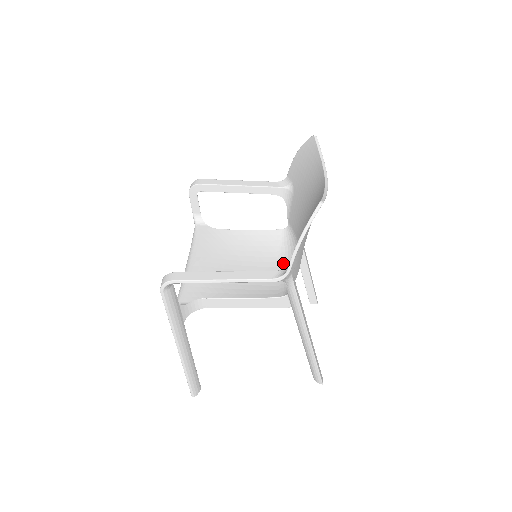
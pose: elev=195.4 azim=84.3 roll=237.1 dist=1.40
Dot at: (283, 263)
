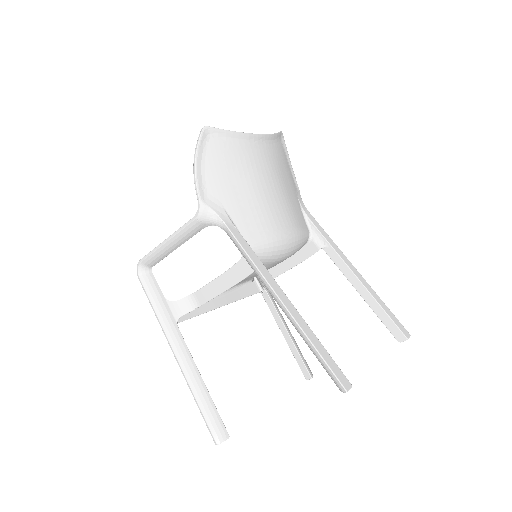
Dot at: (285, 255)
